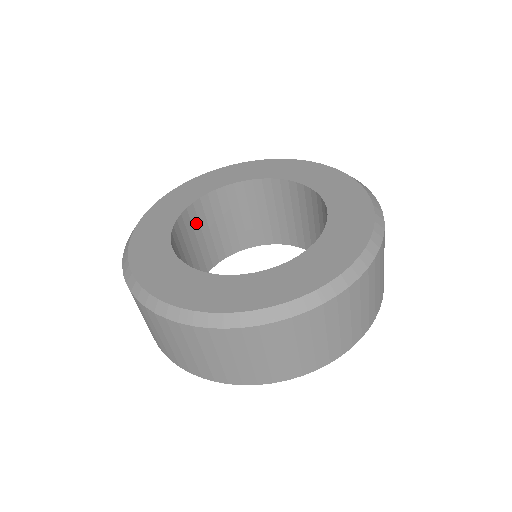
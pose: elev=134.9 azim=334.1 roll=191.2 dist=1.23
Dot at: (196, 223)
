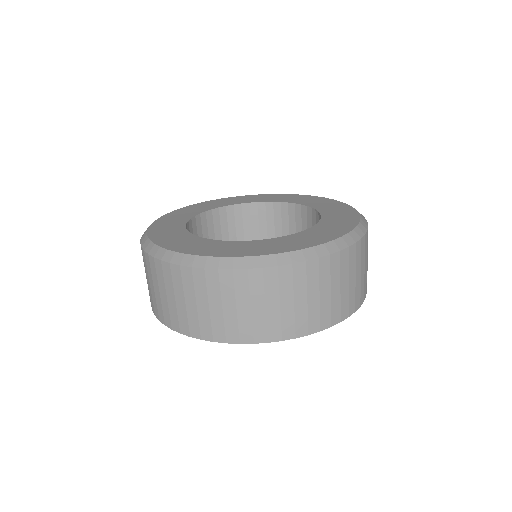
Dot at: (248, 221)
